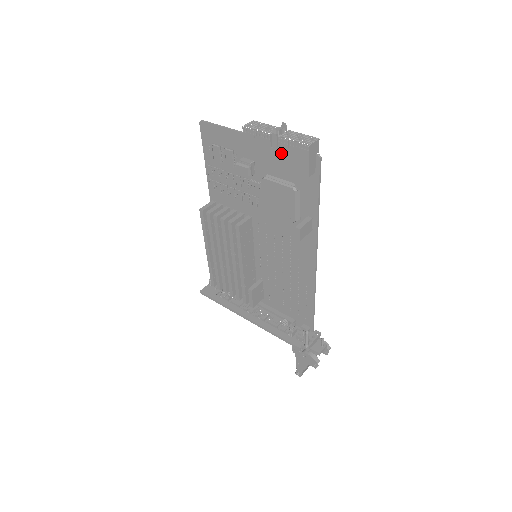
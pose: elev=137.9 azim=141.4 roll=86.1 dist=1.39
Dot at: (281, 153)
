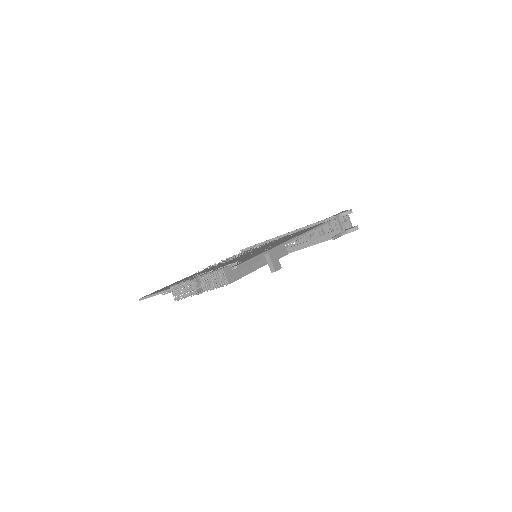
Dot at: occluded
